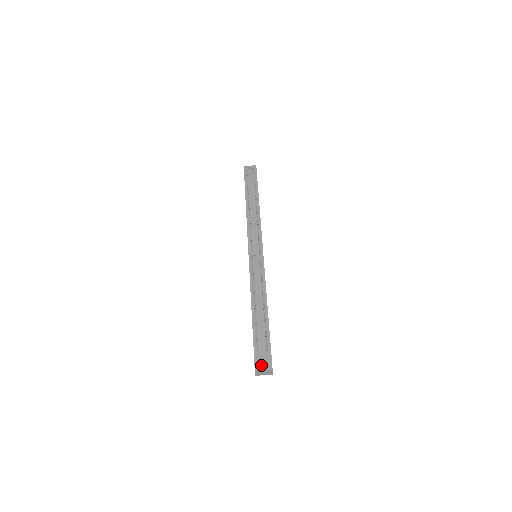
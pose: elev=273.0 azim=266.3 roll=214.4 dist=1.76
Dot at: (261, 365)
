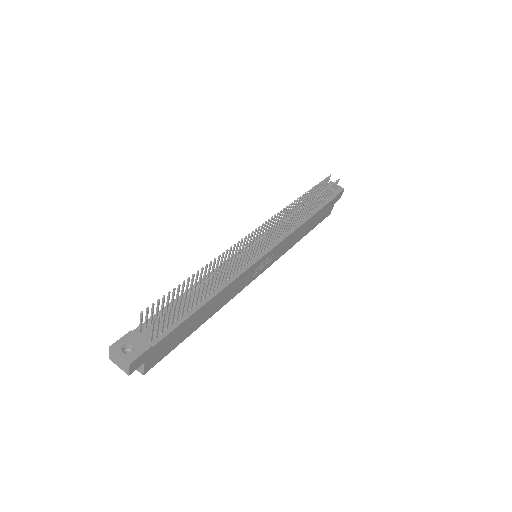
Dot at: (126, 351)
